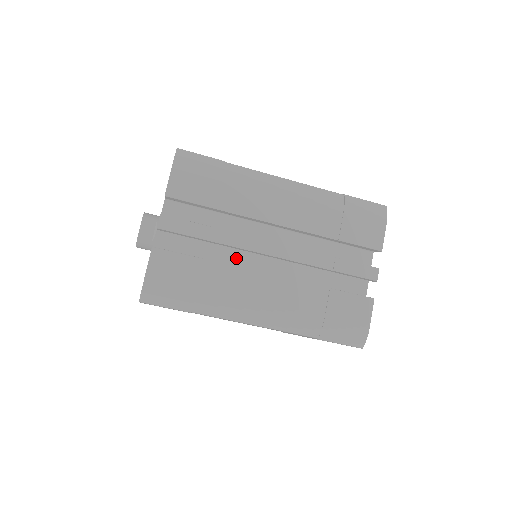
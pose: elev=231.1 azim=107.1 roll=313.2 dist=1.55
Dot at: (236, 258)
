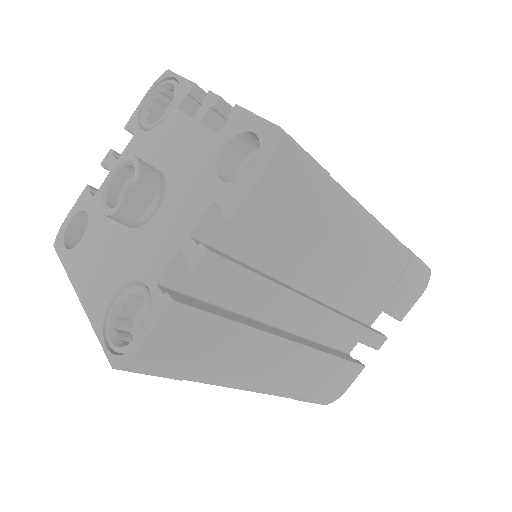
Dot at: (261, 303)
